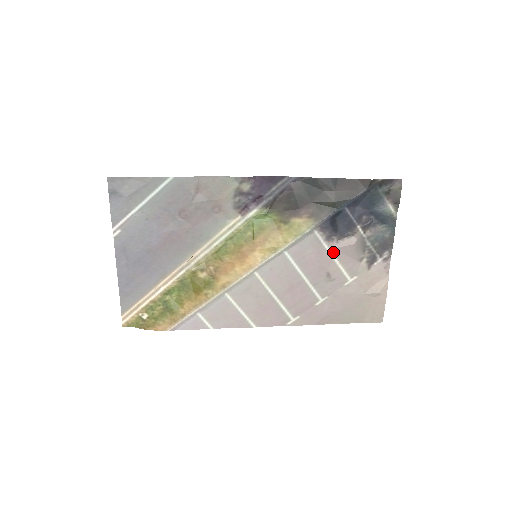
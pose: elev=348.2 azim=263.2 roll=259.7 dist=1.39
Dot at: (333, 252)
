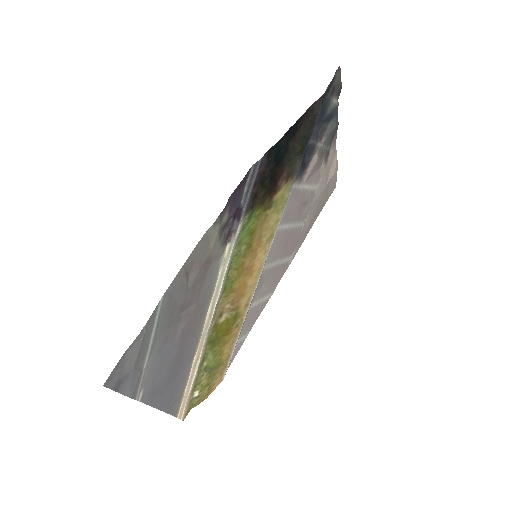
Dot at: (305, 184)
